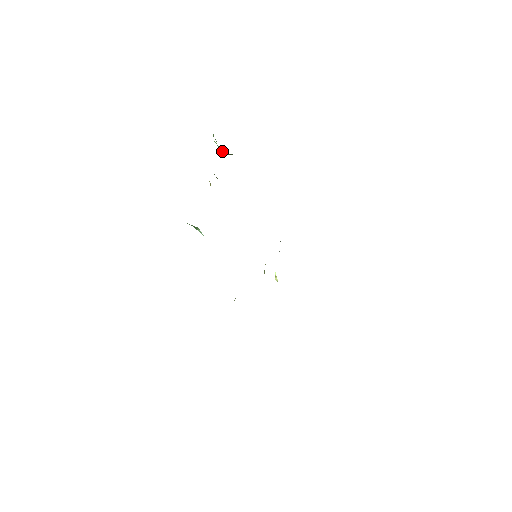
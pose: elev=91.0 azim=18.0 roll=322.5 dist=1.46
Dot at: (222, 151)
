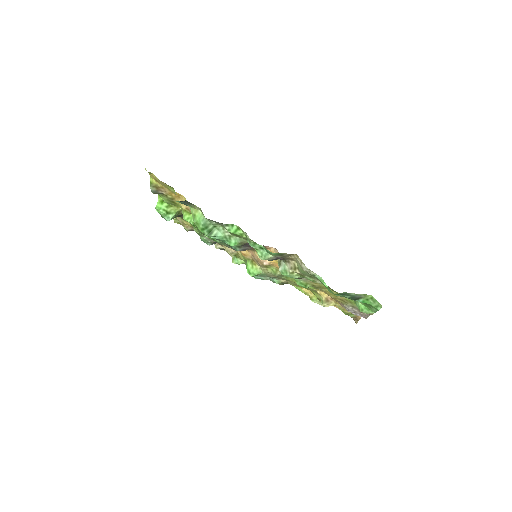
Dot at: (170, 213)
